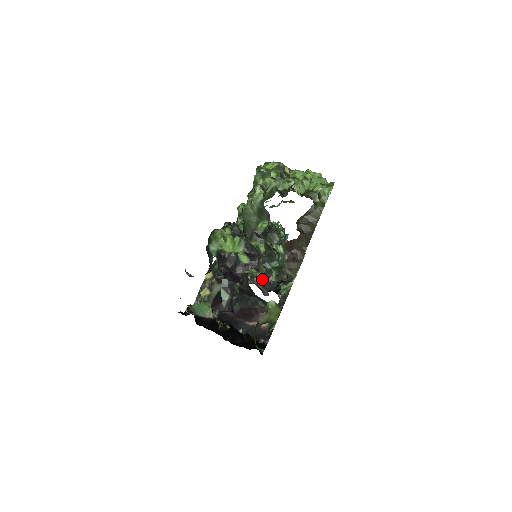
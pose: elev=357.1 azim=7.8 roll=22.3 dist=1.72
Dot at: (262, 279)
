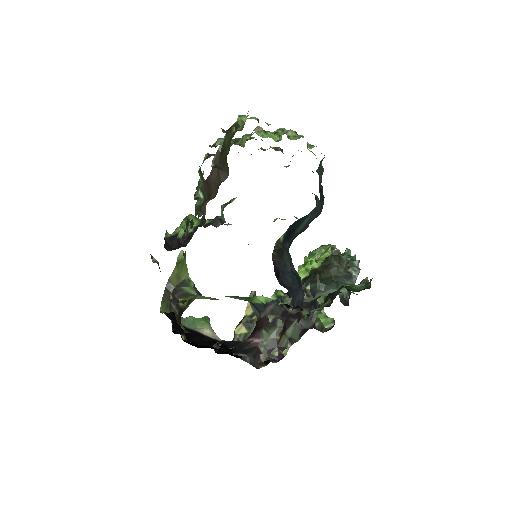
Dot at: occluded
